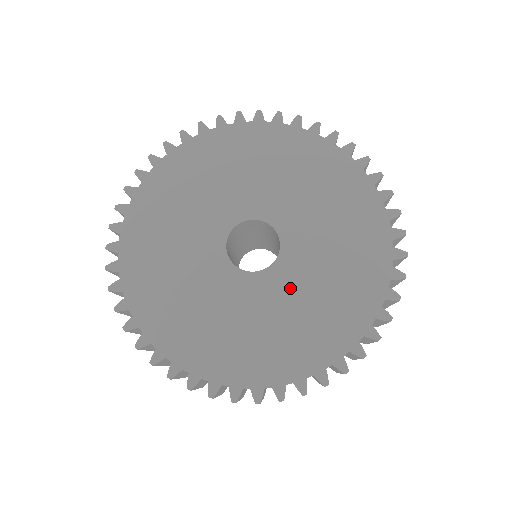
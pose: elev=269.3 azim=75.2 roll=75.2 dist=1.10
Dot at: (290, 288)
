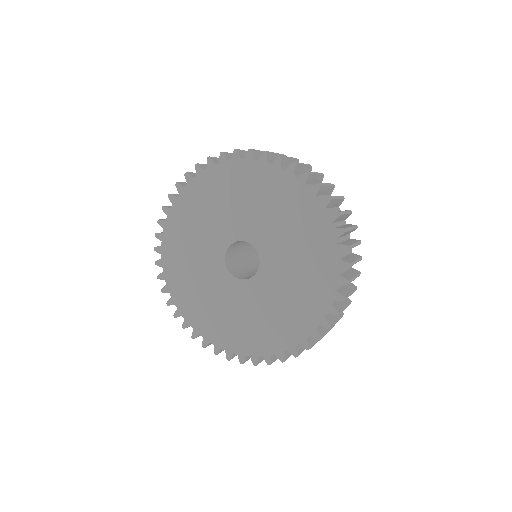
Dot at: (239, 300)
